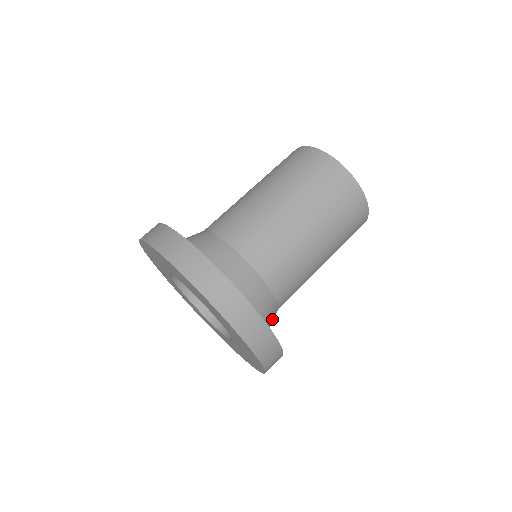
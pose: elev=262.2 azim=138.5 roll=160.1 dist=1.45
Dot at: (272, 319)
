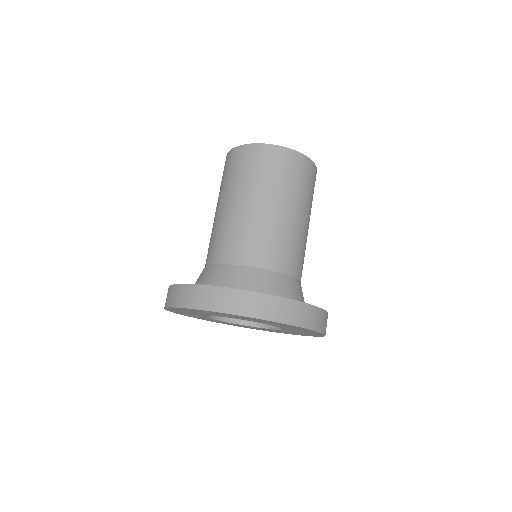
Dot at: (297, 291)
